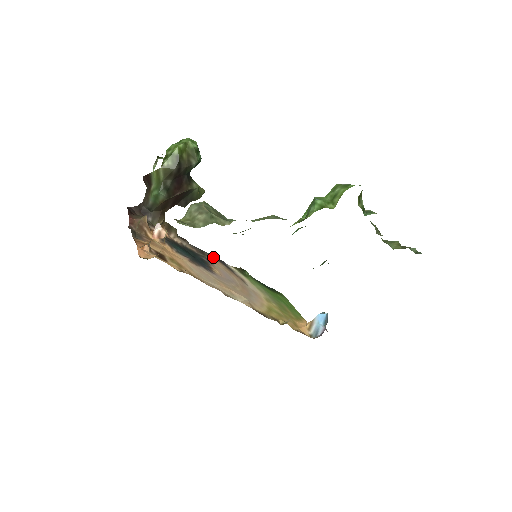
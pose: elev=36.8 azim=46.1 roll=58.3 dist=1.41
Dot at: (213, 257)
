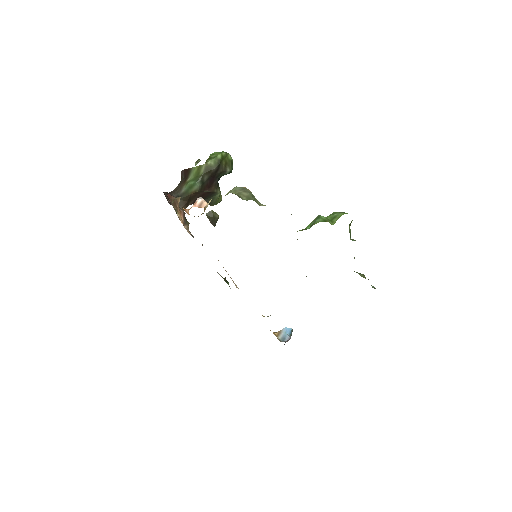
Dot at: occluded
